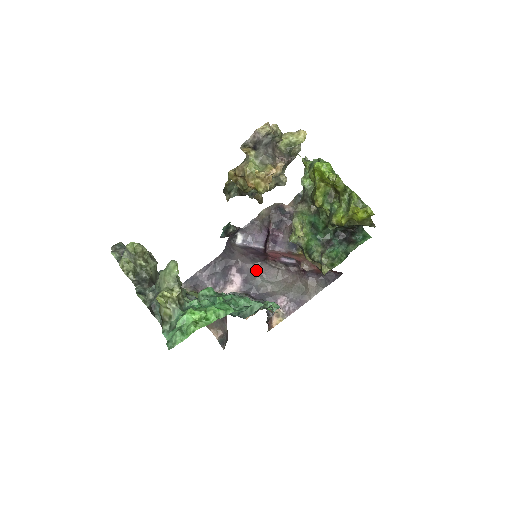
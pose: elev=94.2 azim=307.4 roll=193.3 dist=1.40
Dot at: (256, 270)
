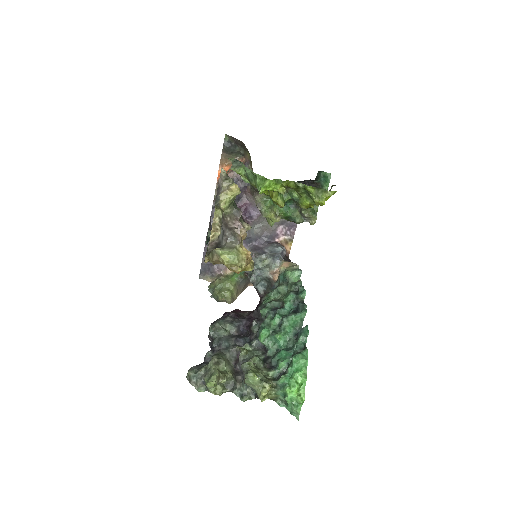
Dot at: occluded
